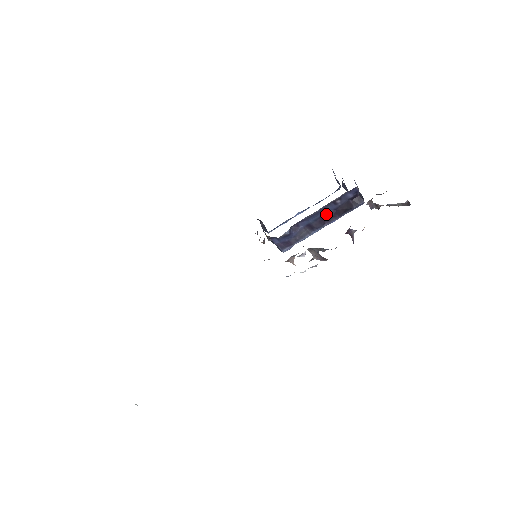
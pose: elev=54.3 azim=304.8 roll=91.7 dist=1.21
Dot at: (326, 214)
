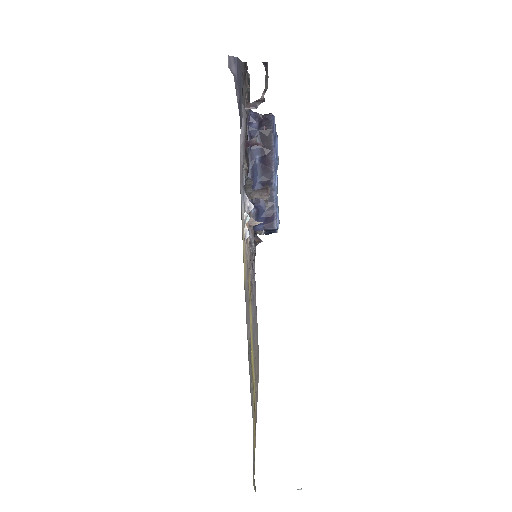
Dot at: (261, 161)
